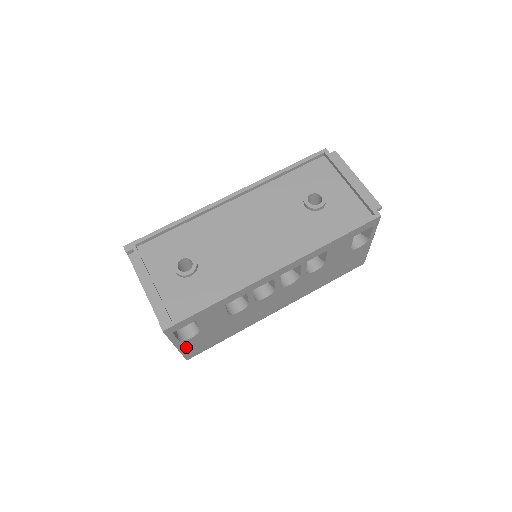
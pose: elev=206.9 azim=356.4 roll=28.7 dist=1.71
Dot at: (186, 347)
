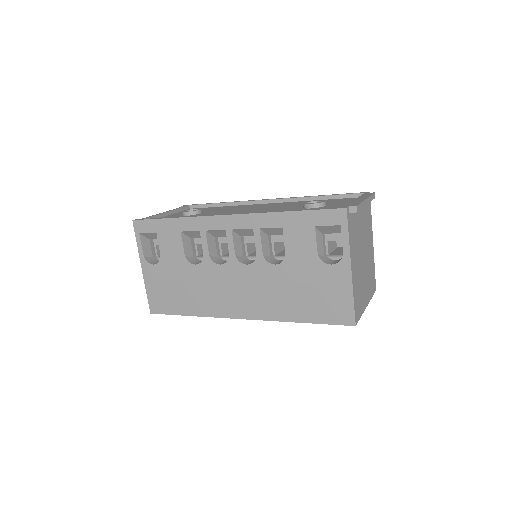
Dot at: (150, 280)
